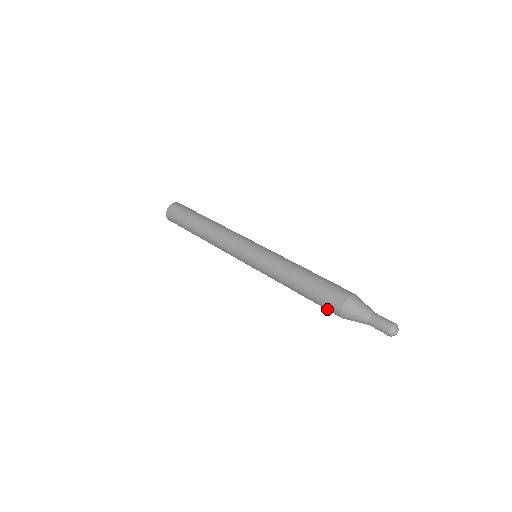
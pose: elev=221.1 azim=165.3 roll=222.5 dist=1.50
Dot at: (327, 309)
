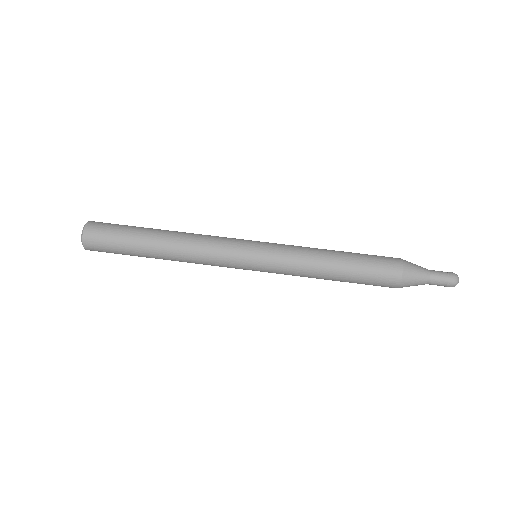
Dot at: (380, 283)
